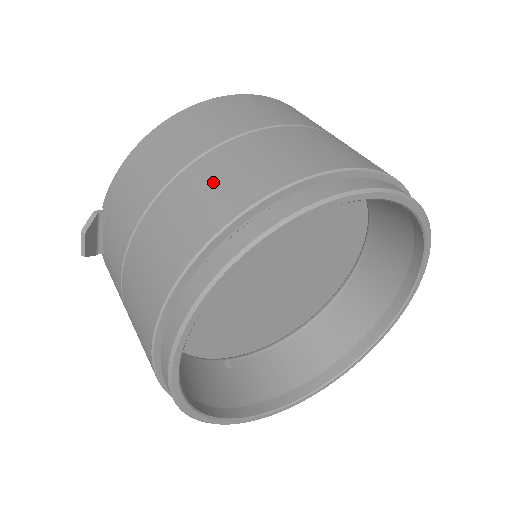
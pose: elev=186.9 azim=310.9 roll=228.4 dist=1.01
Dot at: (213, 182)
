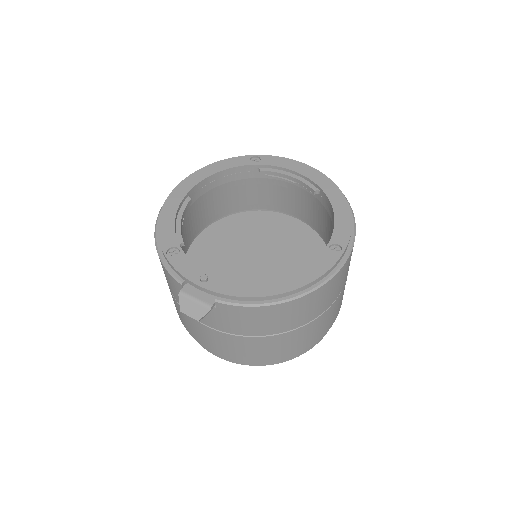
Dot at: (292, 343)
